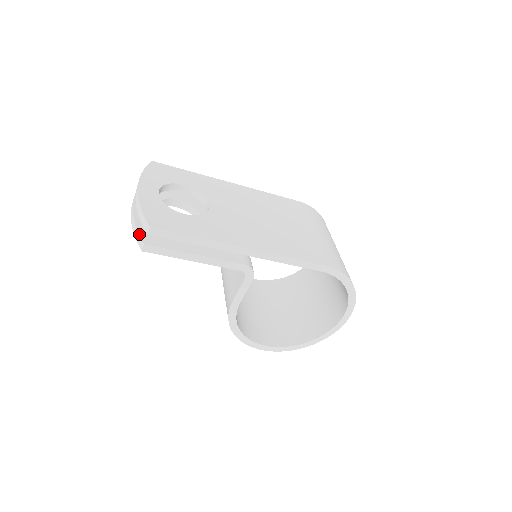
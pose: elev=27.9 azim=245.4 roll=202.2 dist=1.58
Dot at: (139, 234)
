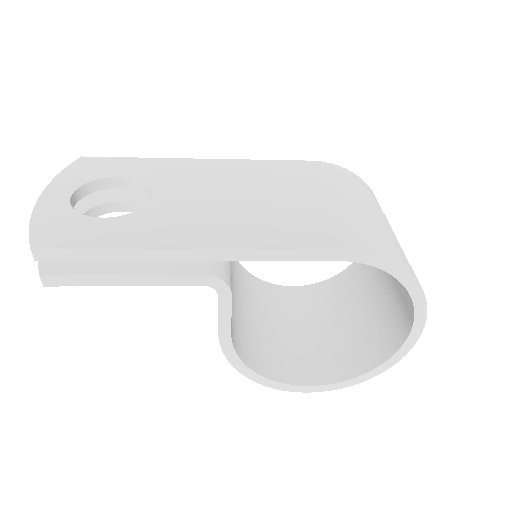
Dot at: (38, 262)
